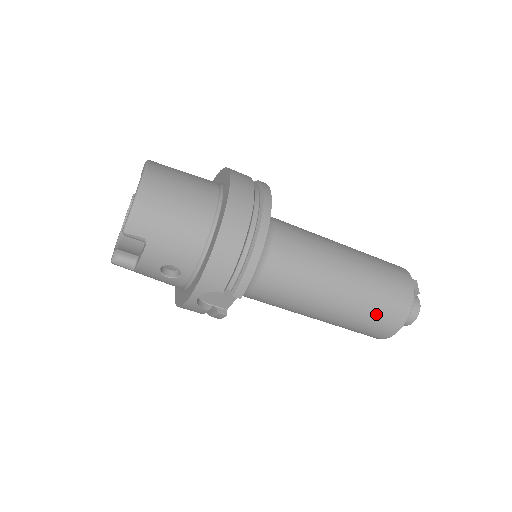
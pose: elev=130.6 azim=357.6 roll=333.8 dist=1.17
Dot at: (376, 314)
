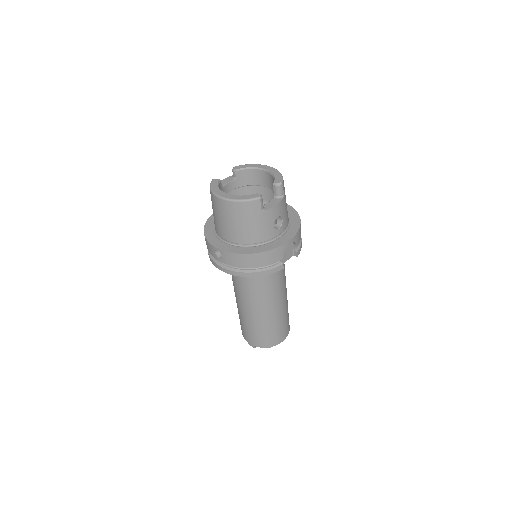
Dot at: (288, 318)
